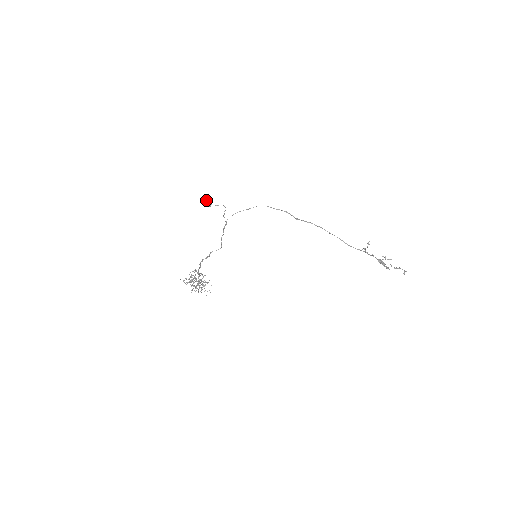
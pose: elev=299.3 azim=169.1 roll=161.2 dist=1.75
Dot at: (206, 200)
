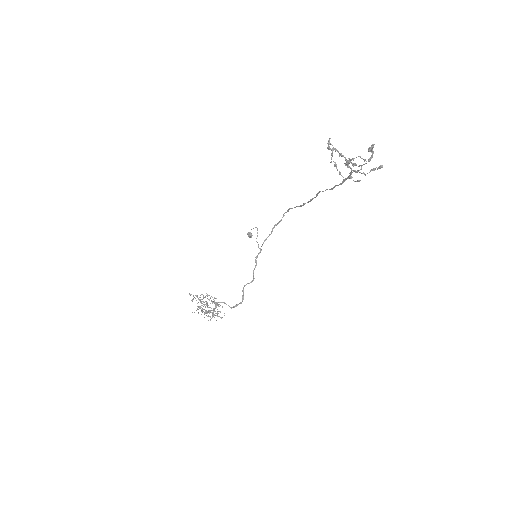
Dot at: occluded
